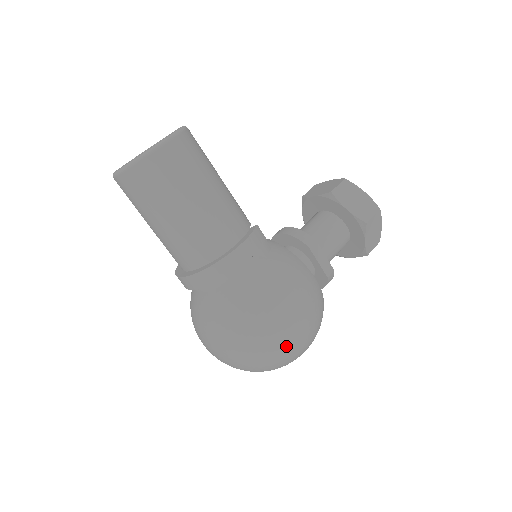
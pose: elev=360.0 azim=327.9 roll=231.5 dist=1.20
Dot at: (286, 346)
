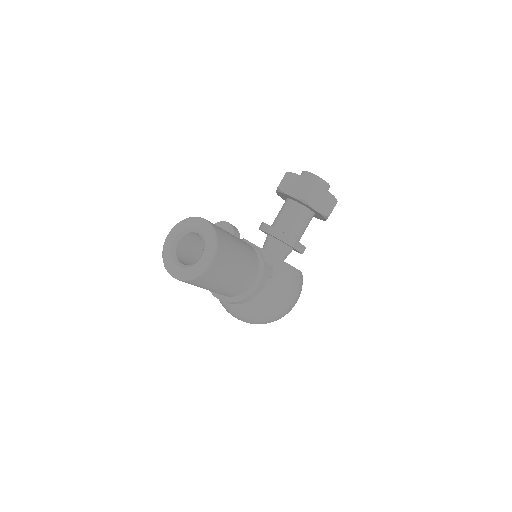
Dot at: occluded
